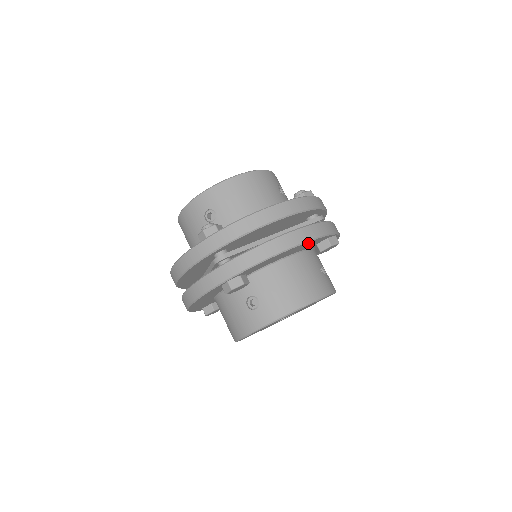
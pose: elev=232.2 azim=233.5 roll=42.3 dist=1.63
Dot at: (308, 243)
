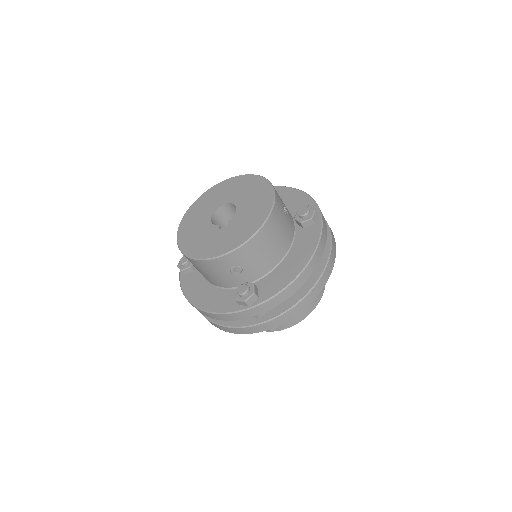
Dot at: occluded
